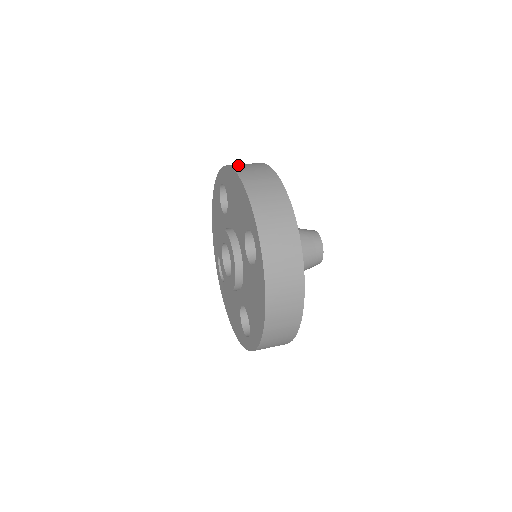
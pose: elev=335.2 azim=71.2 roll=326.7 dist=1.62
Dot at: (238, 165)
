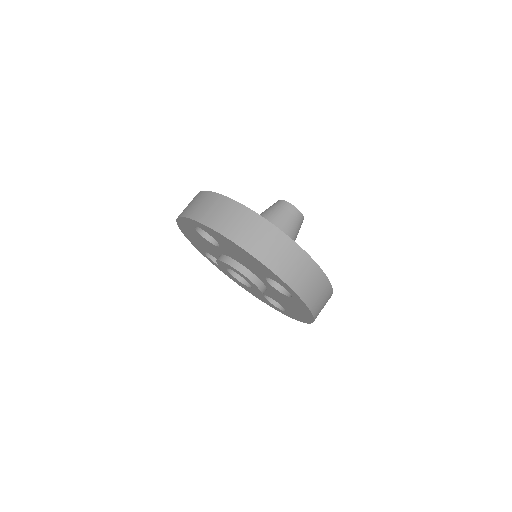
Dot at: (222, 224)
